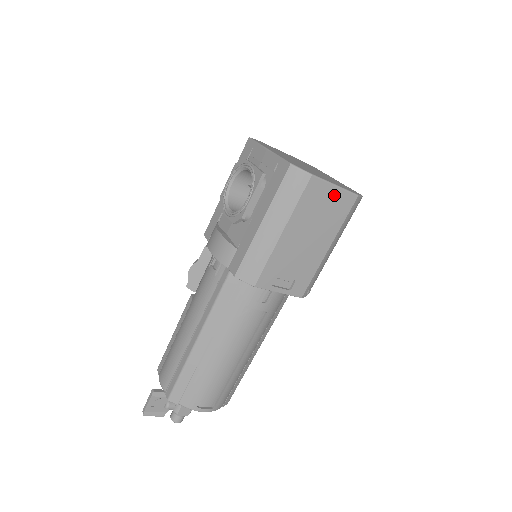
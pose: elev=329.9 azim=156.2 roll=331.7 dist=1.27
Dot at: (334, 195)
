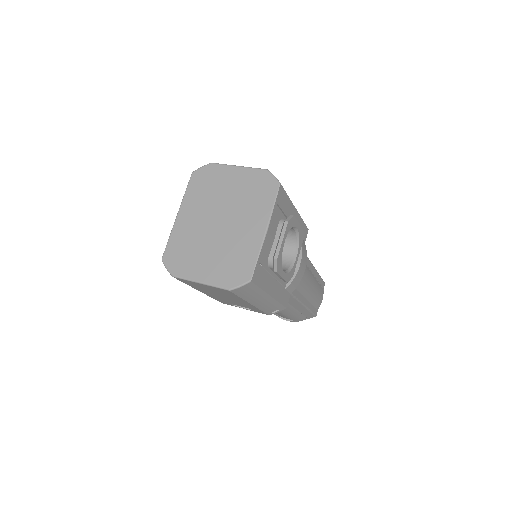
Dot at: (207, 286)
